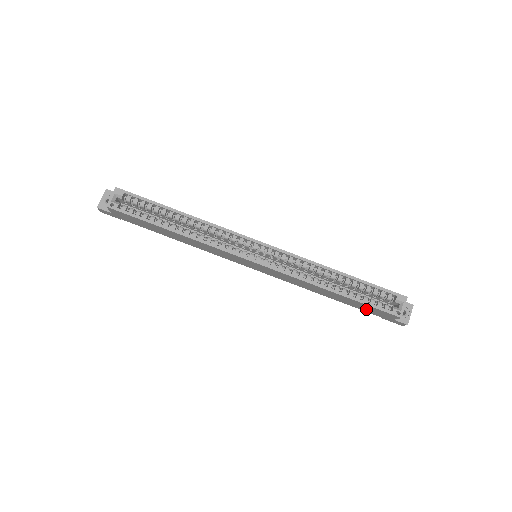
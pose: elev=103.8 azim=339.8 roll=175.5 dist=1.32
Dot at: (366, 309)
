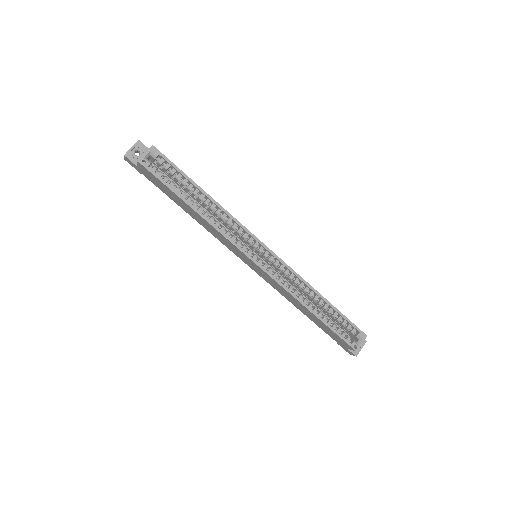
Dot at: (329, 333)
